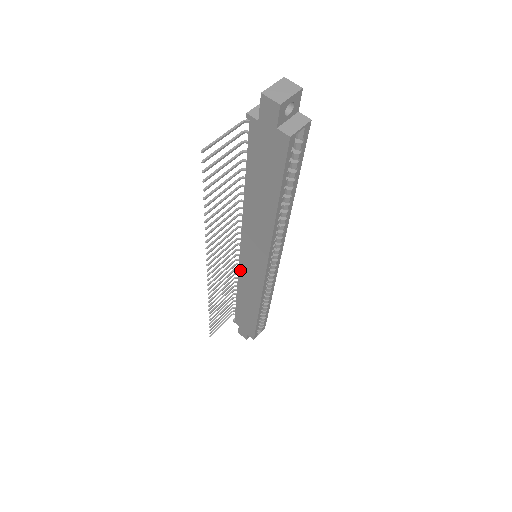
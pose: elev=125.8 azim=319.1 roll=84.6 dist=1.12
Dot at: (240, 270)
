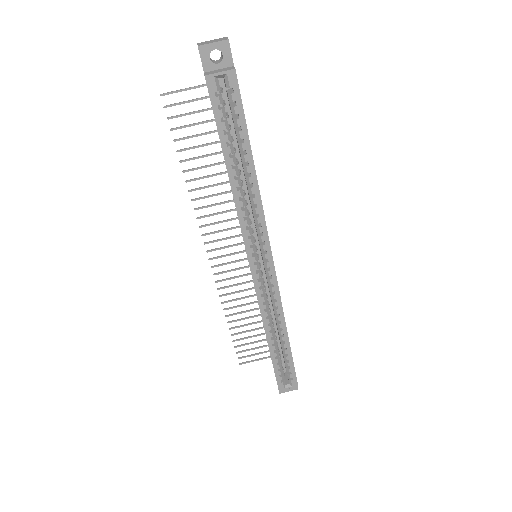
Dot at: occluded
